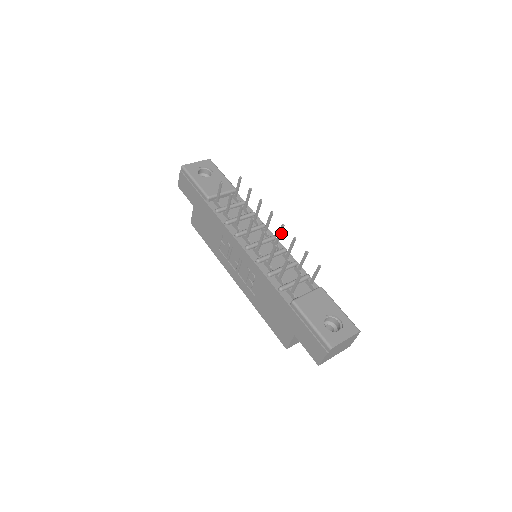
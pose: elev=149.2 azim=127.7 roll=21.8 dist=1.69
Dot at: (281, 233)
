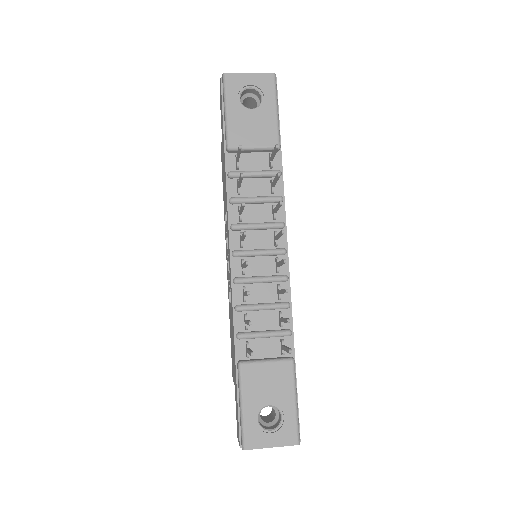
Dot at: (282, 264)
